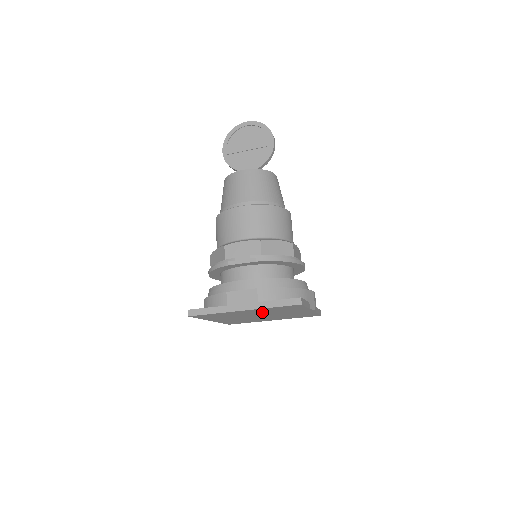
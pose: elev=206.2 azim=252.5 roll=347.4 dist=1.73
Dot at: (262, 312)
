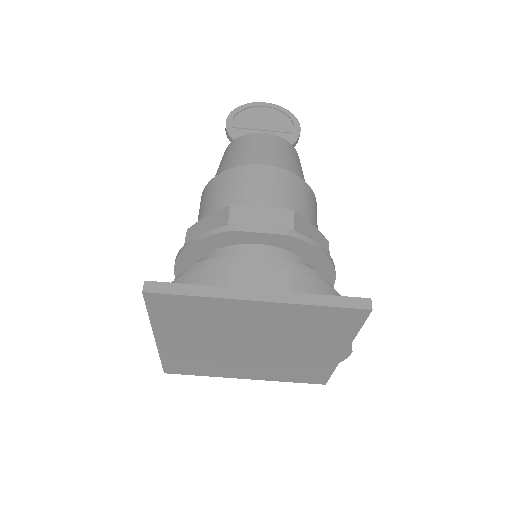
Dot at: (273, 327)
